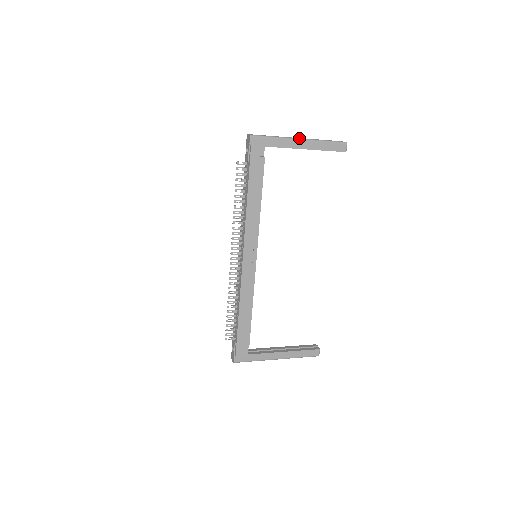
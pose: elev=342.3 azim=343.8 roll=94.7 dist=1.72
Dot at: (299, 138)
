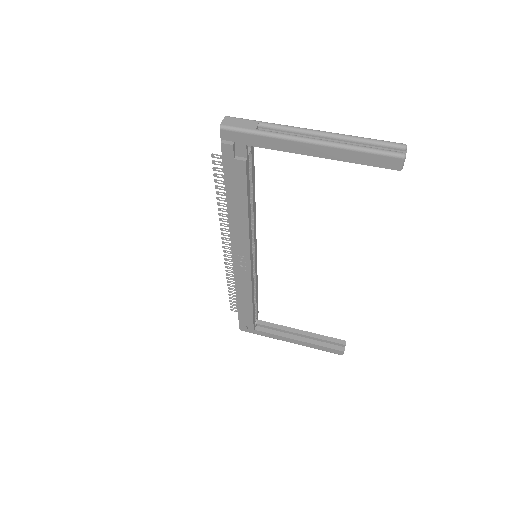
Dot at: (307, 139)
